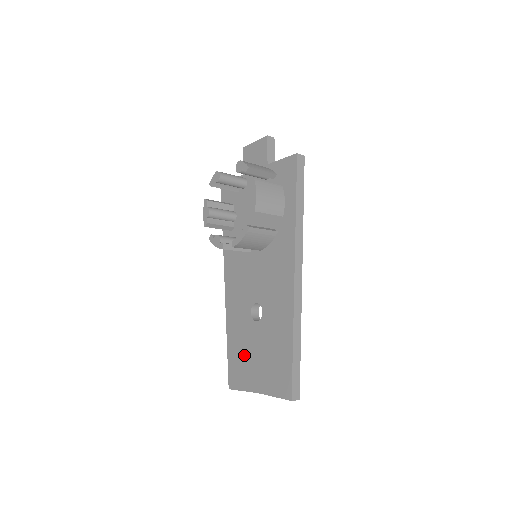
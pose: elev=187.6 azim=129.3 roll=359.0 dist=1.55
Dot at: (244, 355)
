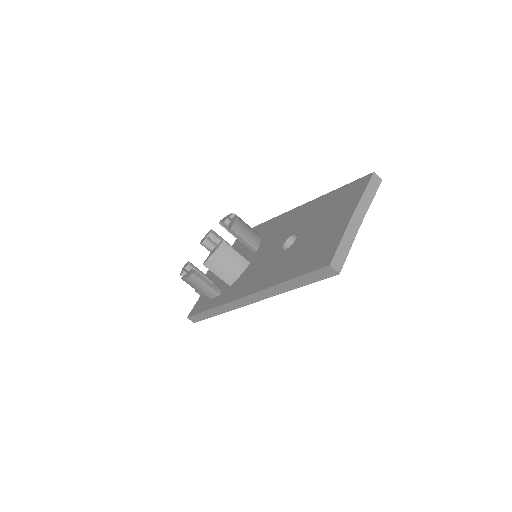
Dot at: (311, 247)
